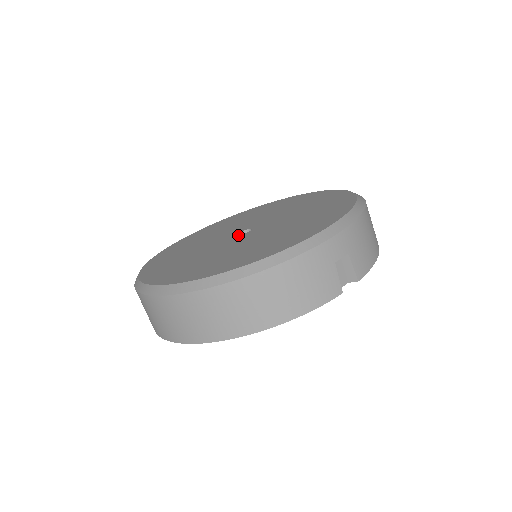
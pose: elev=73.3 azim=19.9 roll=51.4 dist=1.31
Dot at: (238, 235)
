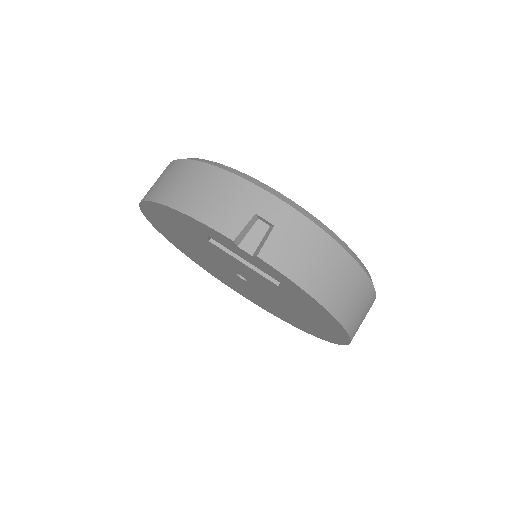
Dot at: occluded
